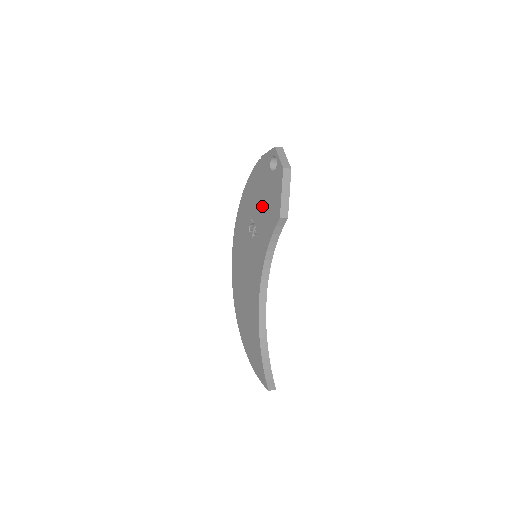
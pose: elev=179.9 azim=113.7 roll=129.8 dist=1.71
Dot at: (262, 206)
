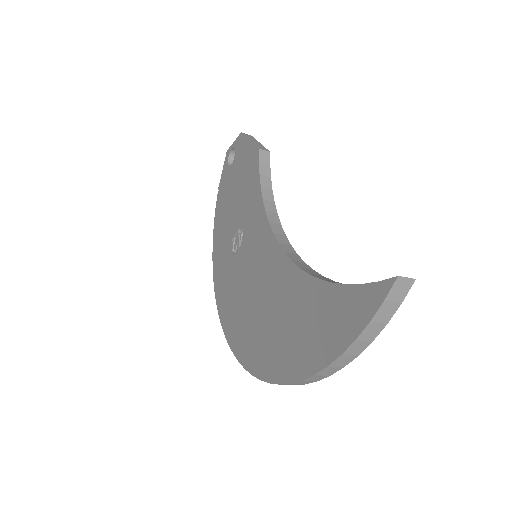
Dot at: (237, 199)
